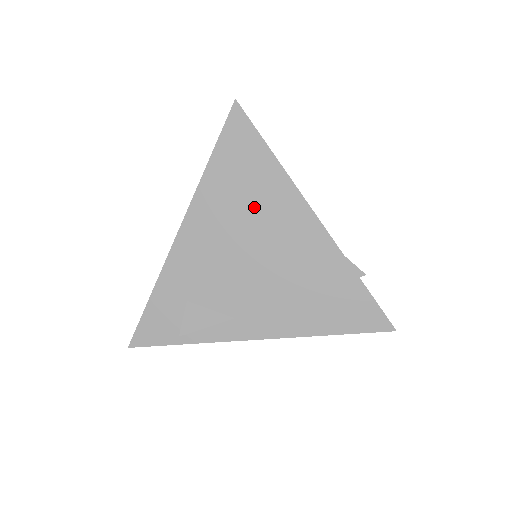
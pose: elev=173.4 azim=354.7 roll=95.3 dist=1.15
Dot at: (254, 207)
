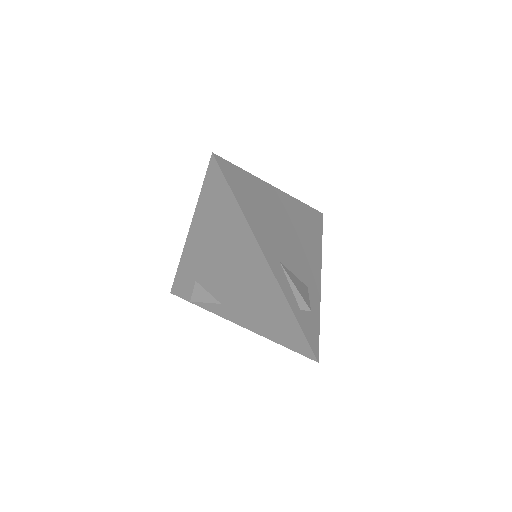
Dot at: (228, 237)
